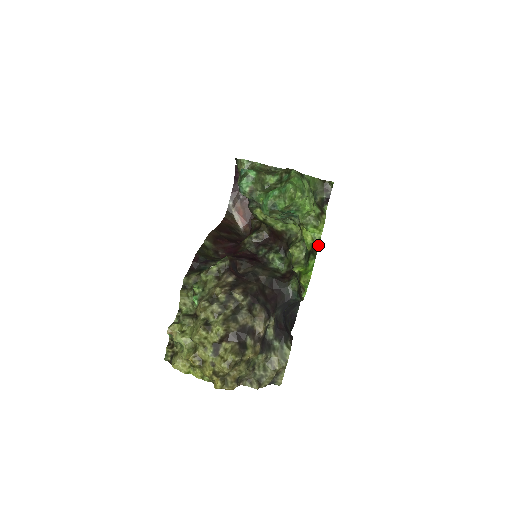
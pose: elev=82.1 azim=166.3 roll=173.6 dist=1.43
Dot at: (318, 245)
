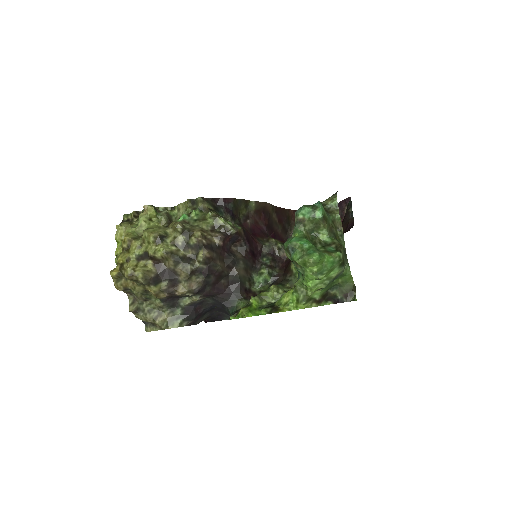
Dot at: (282, 311)
